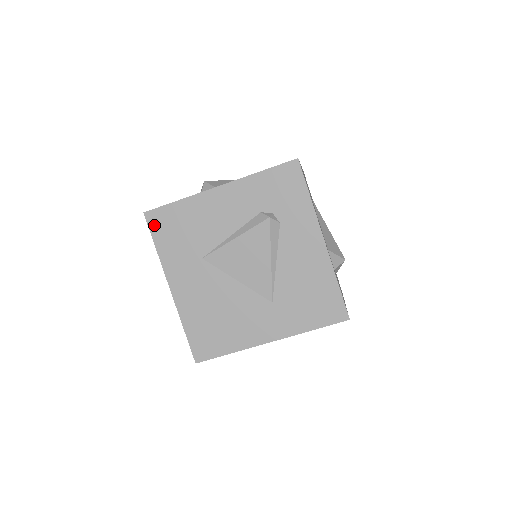
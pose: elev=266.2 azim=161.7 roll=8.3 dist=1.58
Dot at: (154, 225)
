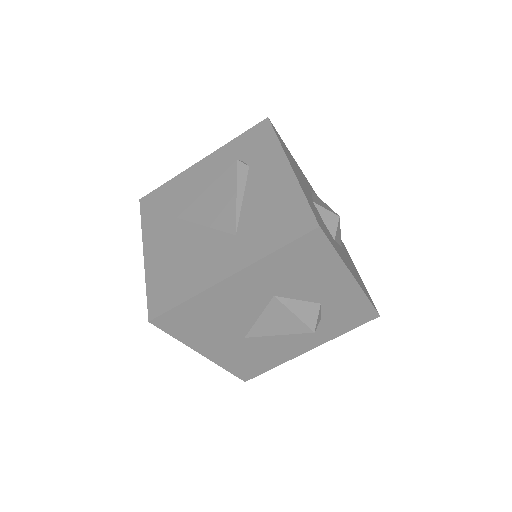
Dot at: (145, 206)
